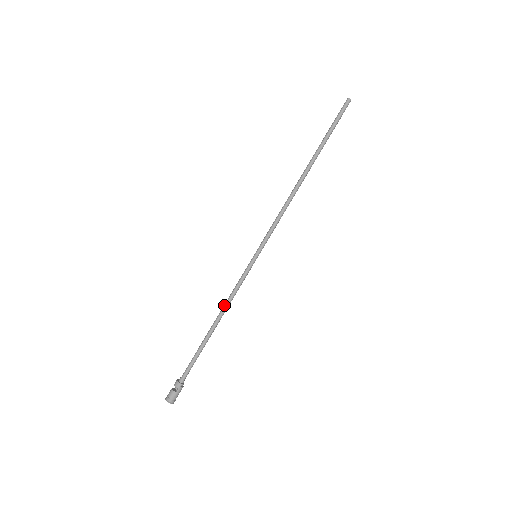
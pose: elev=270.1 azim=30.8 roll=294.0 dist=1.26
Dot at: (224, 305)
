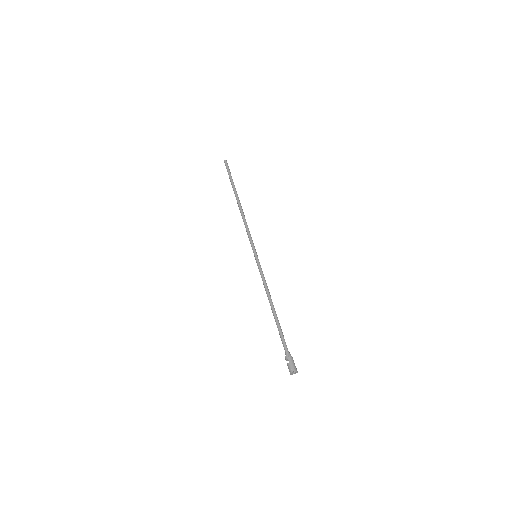
Dot at: (266, 293)
